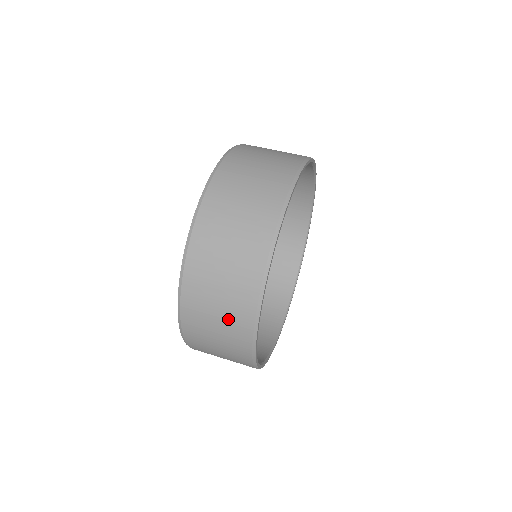
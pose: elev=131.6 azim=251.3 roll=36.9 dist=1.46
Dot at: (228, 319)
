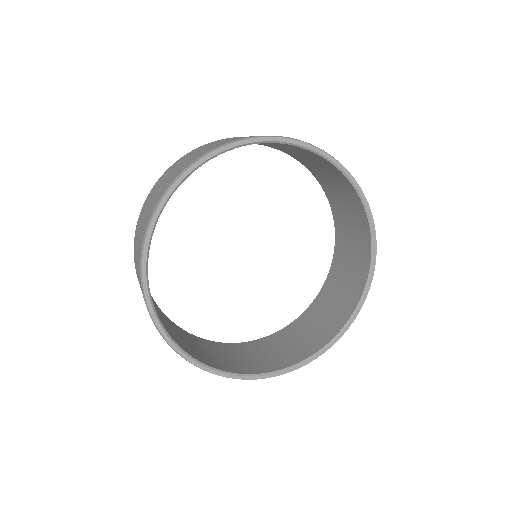
Dot at: (165, 184)
